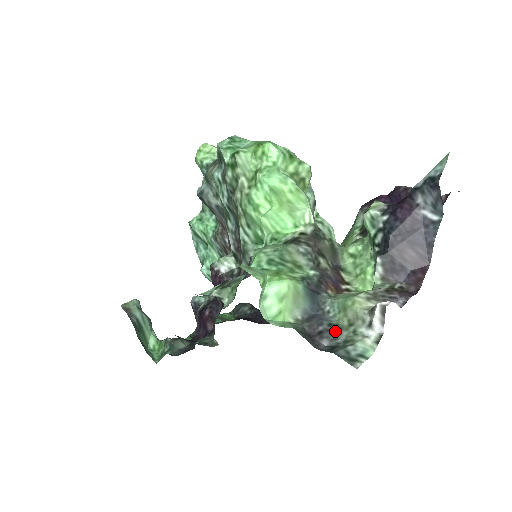
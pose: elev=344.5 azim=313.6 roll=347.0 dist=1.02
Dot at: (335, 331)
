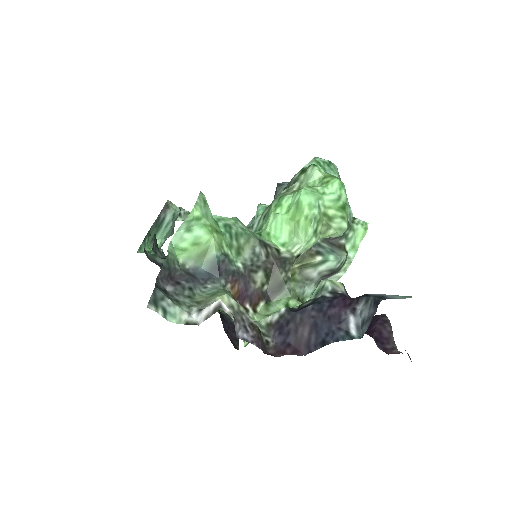
Dot at: (186, 294)
